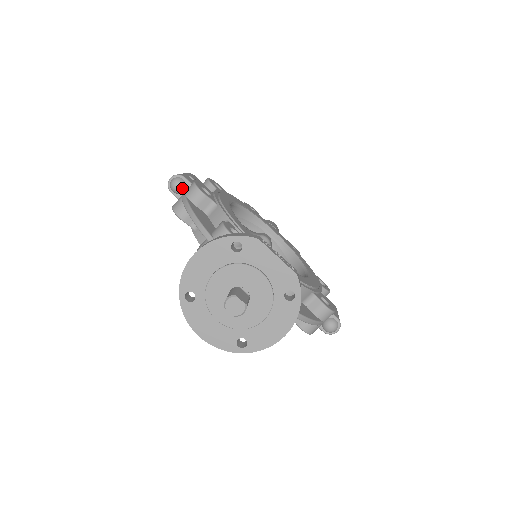
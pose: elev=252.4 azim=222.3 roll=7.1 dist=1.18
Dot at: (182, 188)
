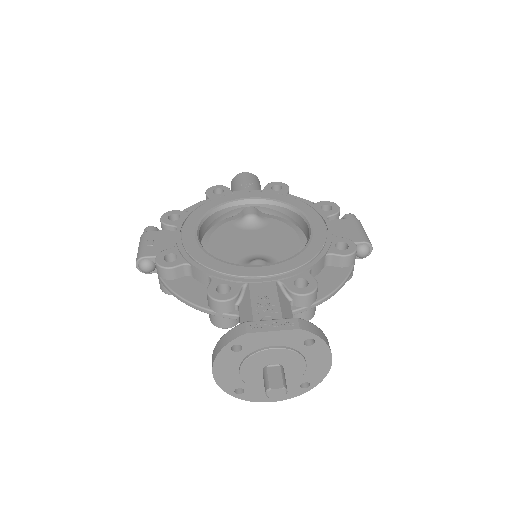
Dot at: (152, 267)
